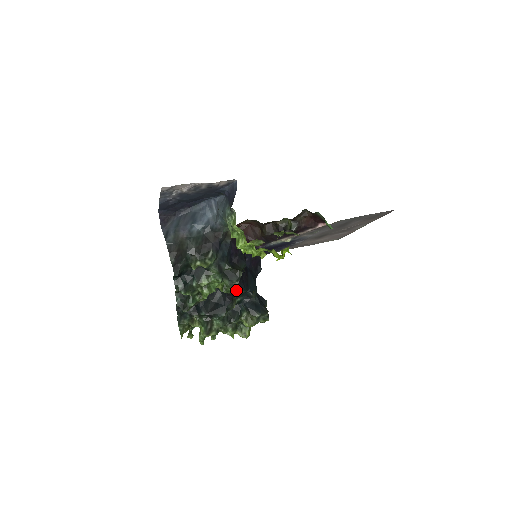
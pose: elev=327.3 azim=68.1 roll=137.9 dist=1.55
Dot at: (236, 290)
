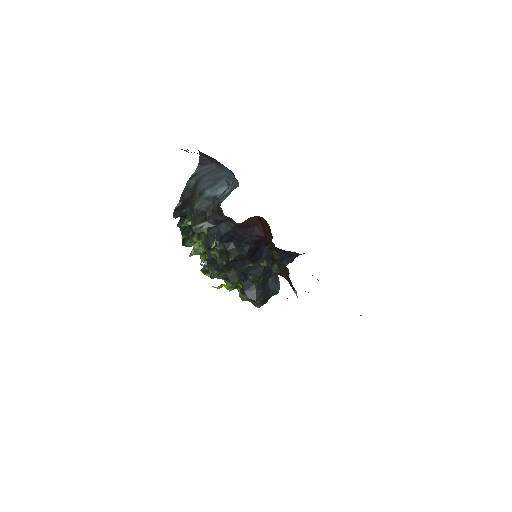
Dot at: (221, 267)
